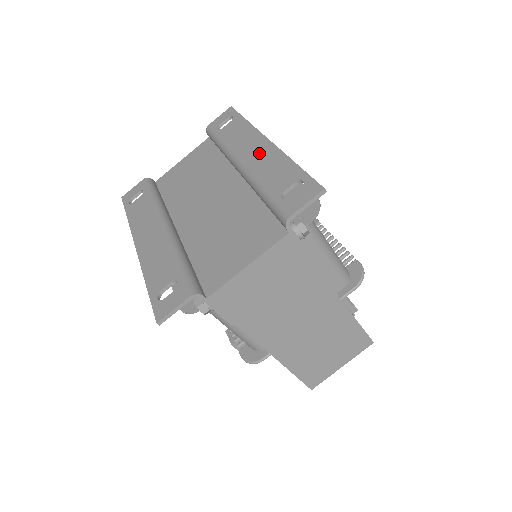
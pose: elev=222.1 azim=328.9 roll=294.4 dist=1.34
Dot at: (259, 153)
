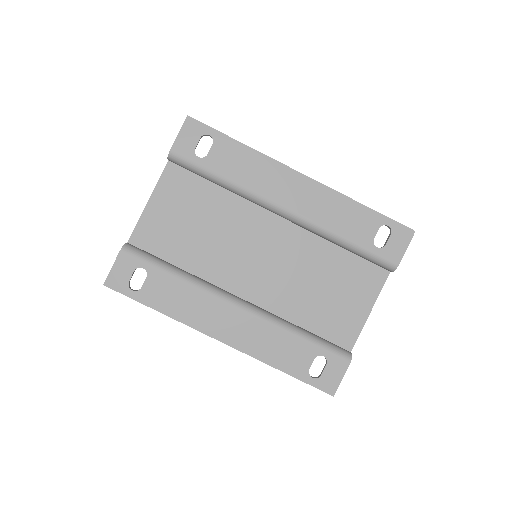
Dot at: (306, 195)
